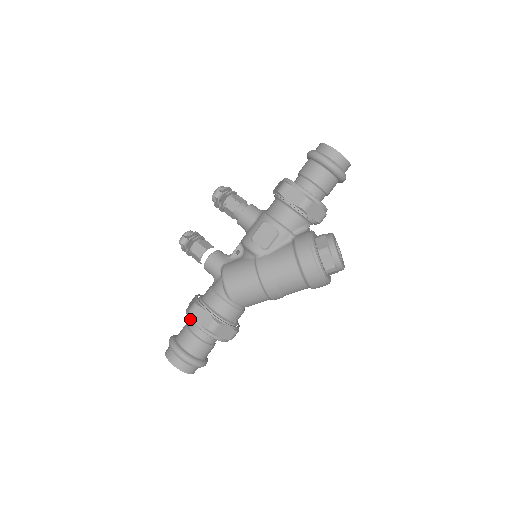
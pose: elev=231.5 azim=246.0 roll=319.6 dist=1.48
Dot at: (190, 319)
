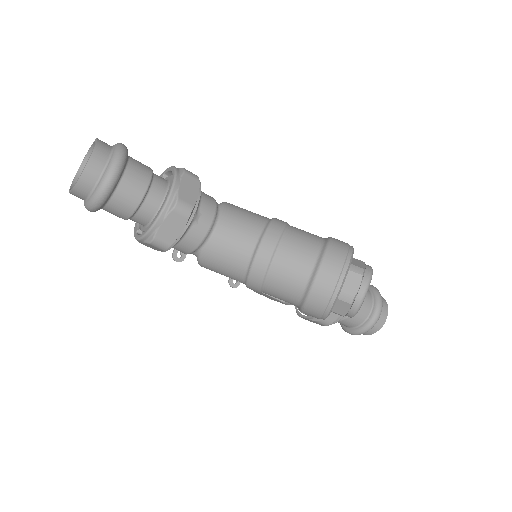
Dot at: (166, 170)
